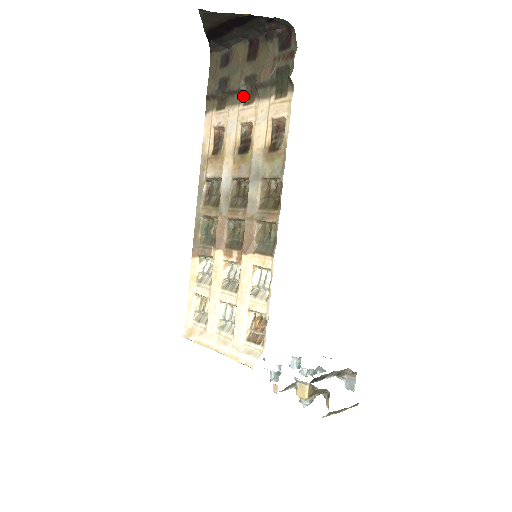
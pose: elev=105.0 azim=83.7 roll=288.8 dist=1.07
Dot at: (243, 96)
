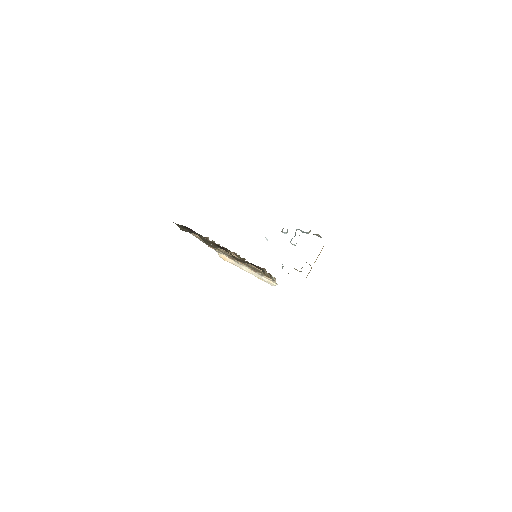
Dot at: occluded
